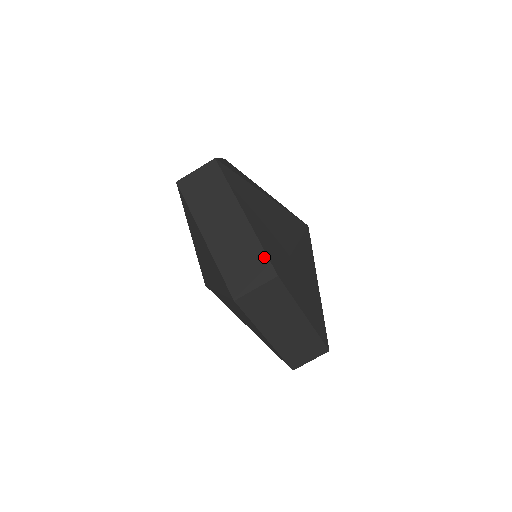
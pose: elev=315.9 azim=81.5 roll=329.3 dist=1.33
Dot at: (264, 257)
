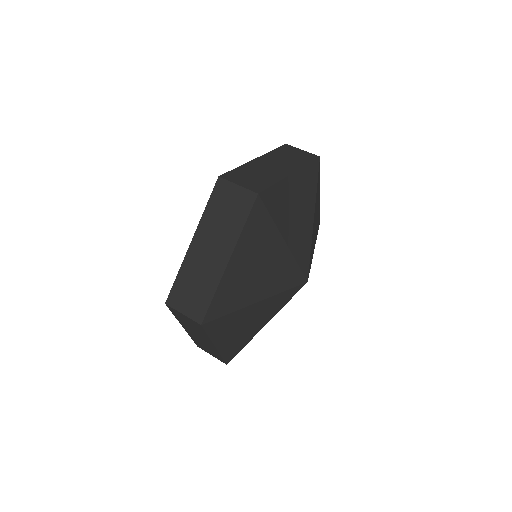
Dot at: (207, 303)
